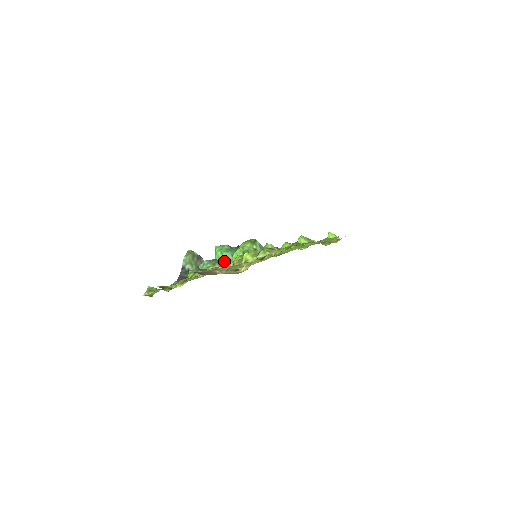
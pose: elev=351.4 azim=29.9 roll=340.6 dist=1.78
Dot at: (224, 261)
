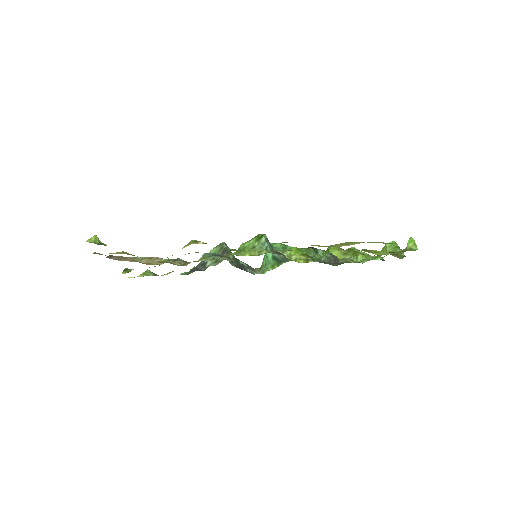
Dot at: (221, 257)
